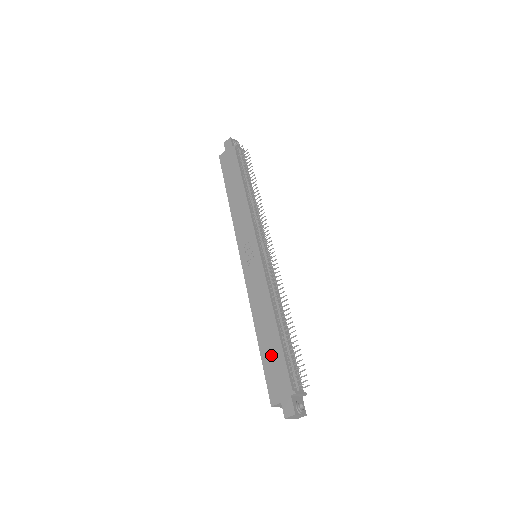
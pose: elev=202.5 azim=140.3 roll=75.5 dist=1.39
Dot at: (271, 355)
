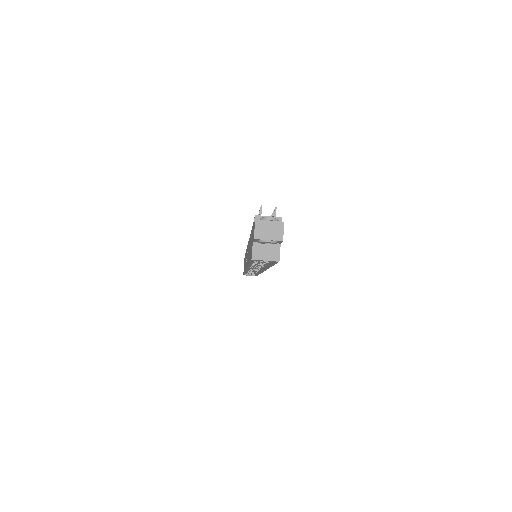
Dot at: (250, 247)
